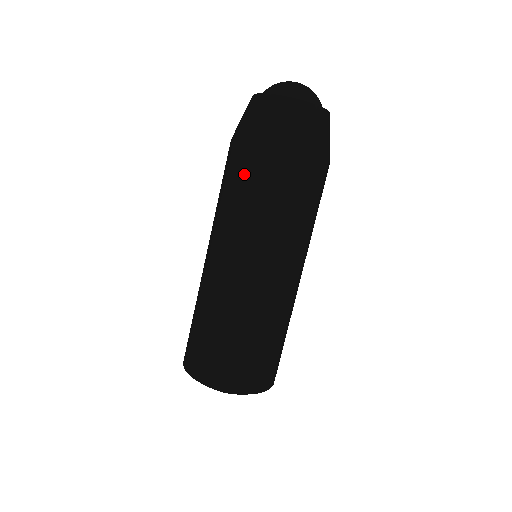
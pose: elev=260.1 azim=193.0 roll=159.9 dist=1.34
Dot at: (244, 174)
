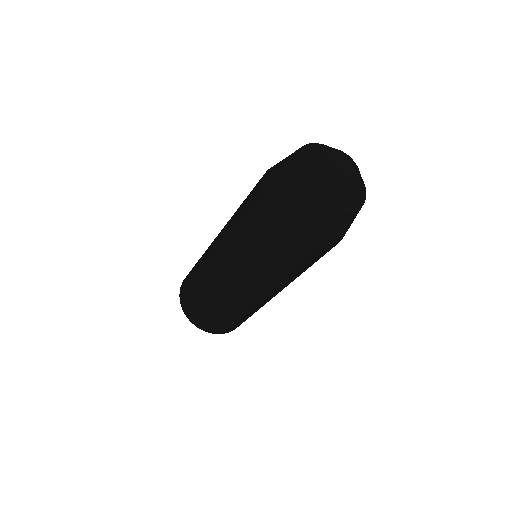
Dot at: (266, 247)
